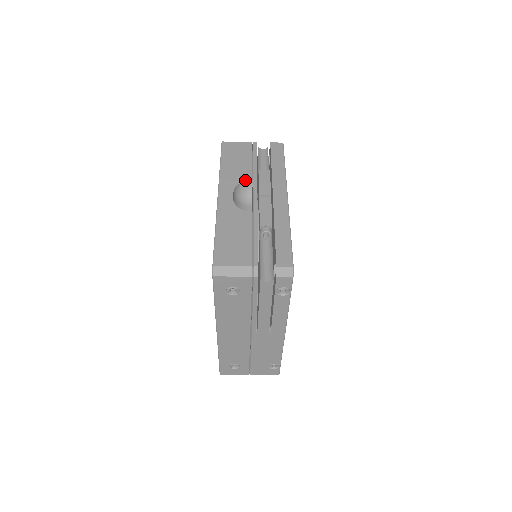
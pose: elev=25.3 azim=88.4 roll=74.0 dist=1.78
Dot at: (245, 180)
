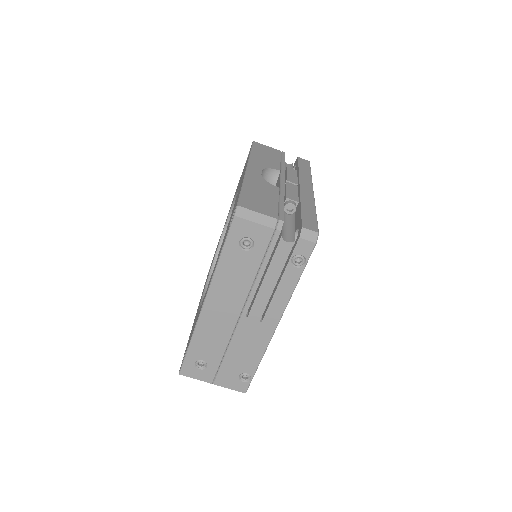
Dot at: (274, 168)
